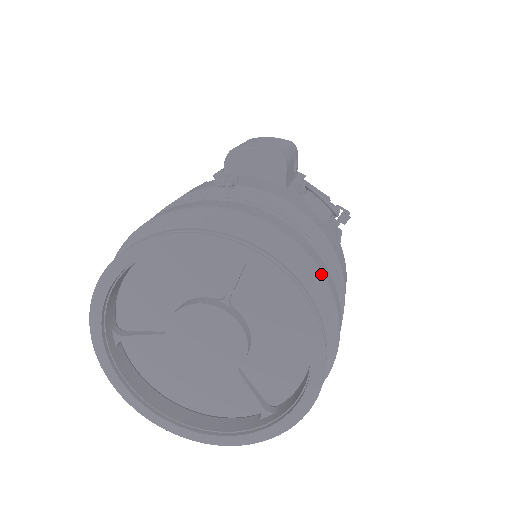
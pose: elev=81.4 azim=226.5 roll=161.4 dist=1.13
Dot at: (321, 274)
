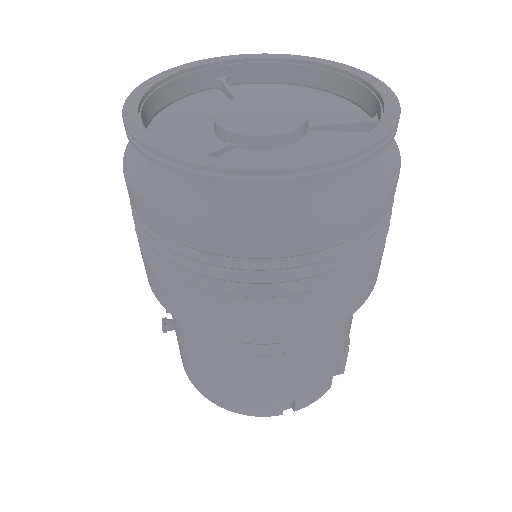
Dot at: occluded
